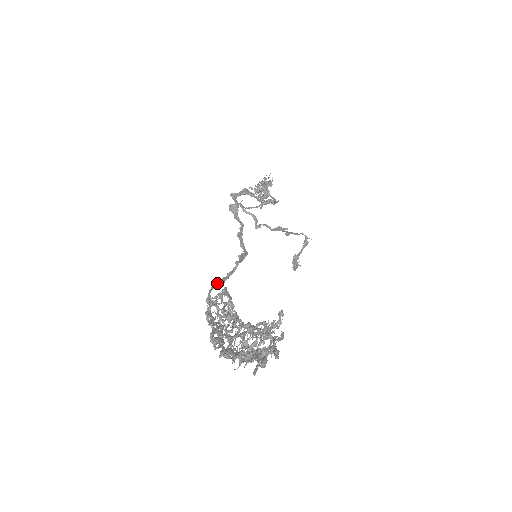
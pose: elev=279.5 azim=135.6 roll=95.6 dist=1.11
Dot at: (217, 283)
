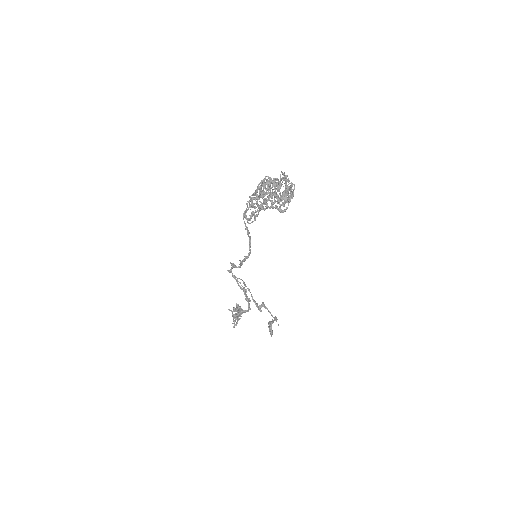
Dot at: occluded
